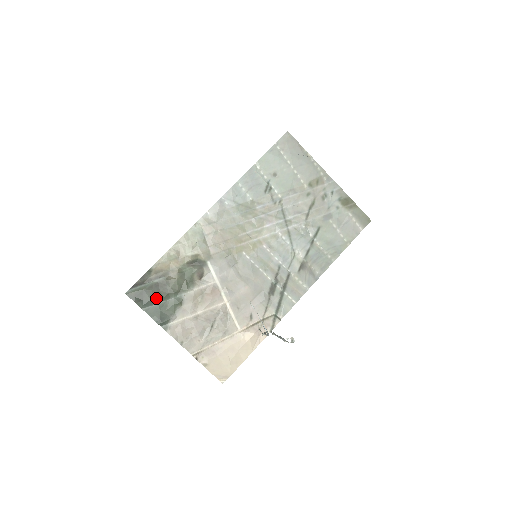
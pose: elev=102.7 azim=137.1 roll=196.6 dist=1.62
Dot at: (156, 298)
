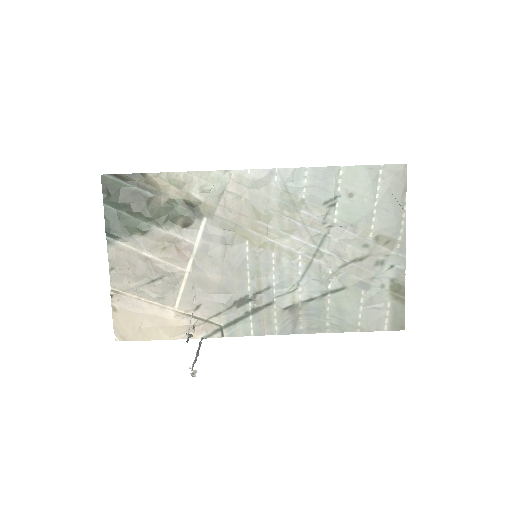
Dot at: (125, 206)
